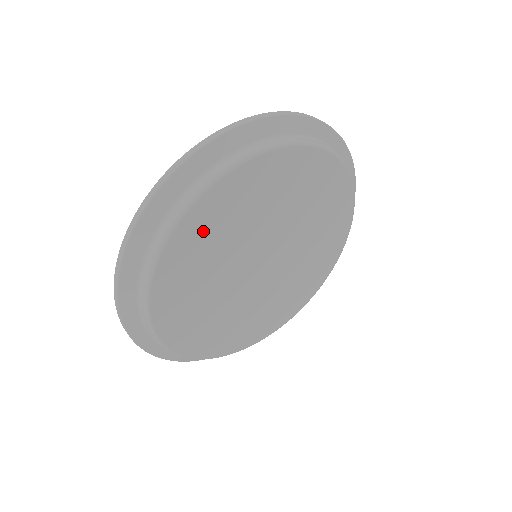
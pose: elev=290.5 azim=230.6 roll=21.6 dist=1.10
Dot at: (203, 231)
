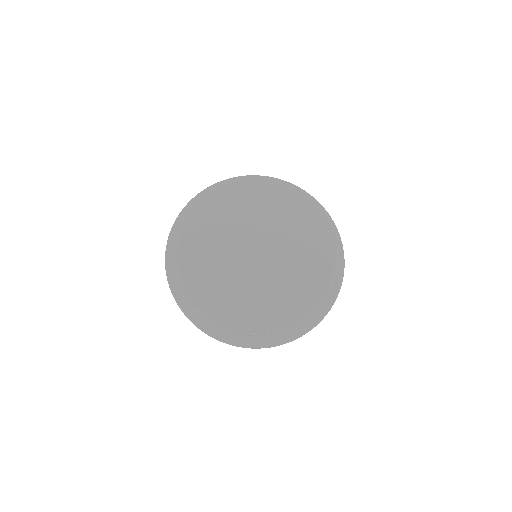
Dot at: (224, 205)
